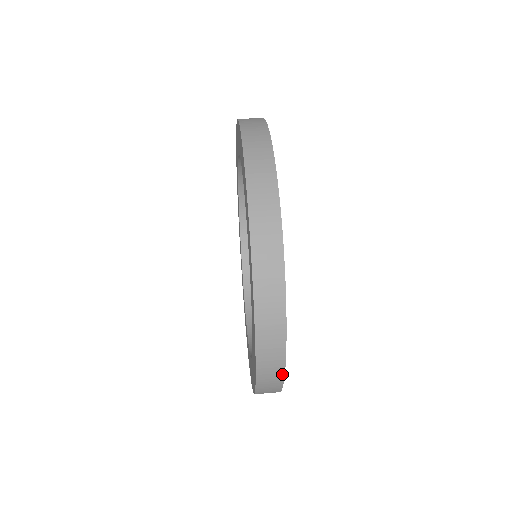
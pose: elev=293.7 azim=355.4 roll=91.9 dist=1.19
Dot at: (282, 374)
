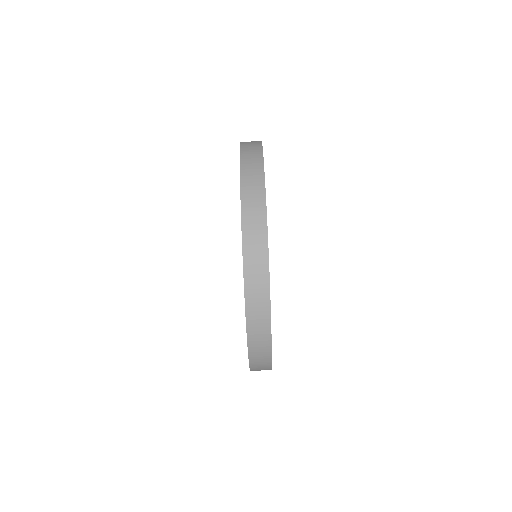
Dot at: (270, 367)
